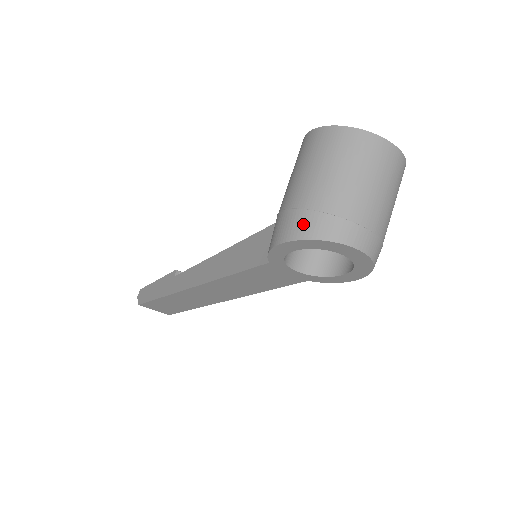
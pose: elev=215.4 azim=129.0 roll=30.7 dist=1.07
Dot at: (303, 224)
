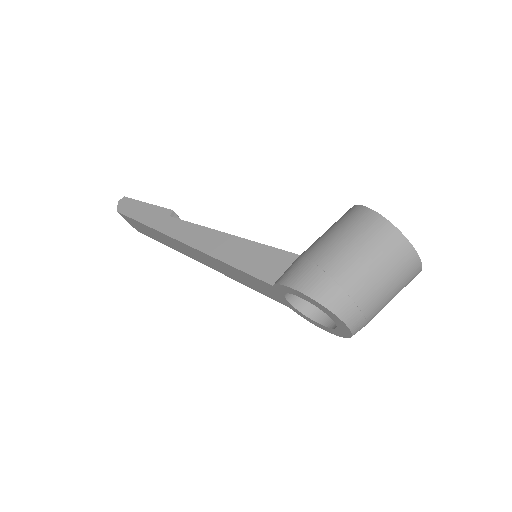
Dot at: (323, 289)
